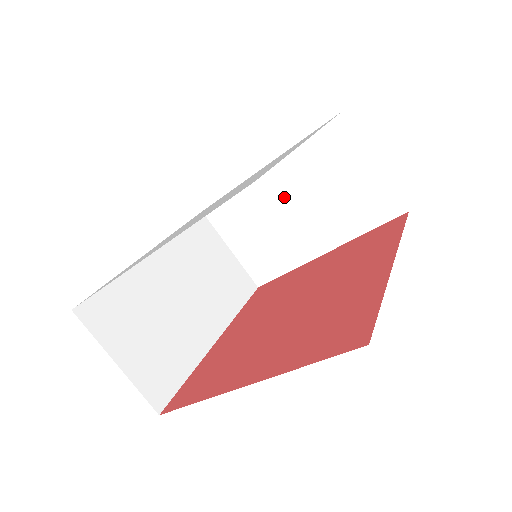
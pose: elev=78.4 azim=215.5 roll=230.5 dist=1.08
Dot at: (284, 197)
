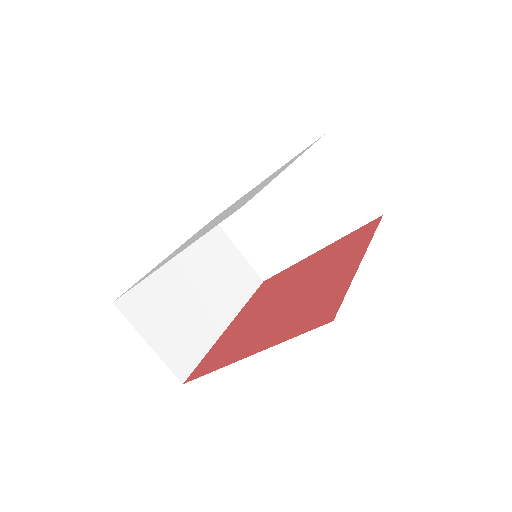
Dot at: (281, 205)
